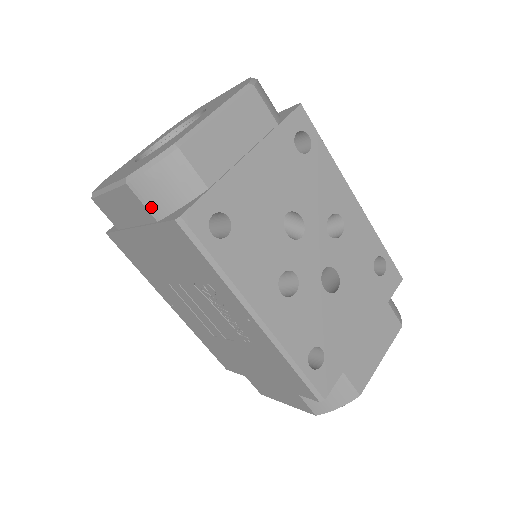
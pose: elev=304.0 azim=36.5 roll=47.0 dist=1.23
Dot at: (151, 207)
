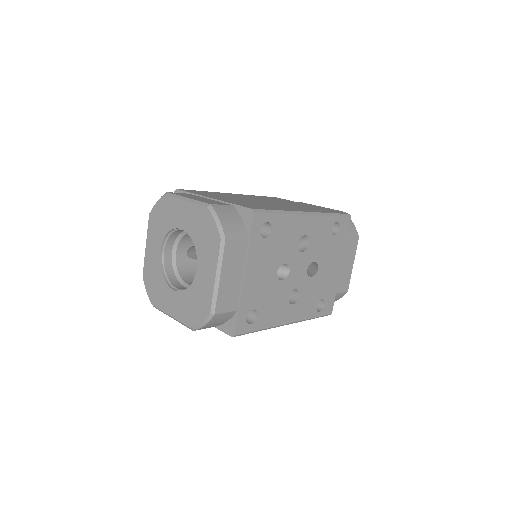
Dot at: (210, 327)
